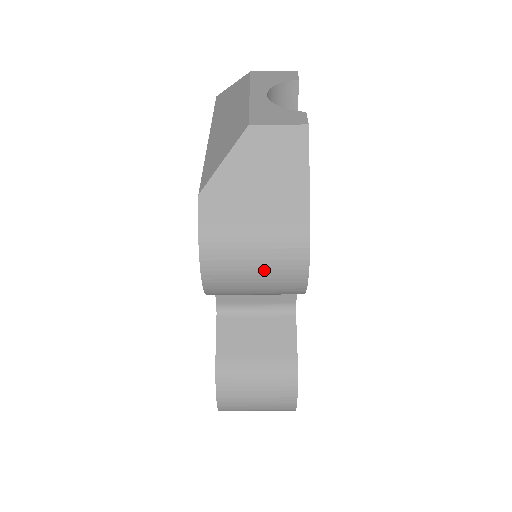
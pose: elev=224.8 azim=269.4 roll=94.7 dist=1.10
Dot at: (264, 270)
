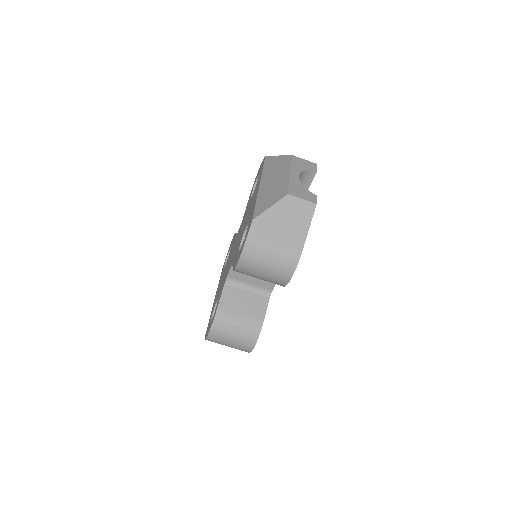
Dot at: (271, 268)
